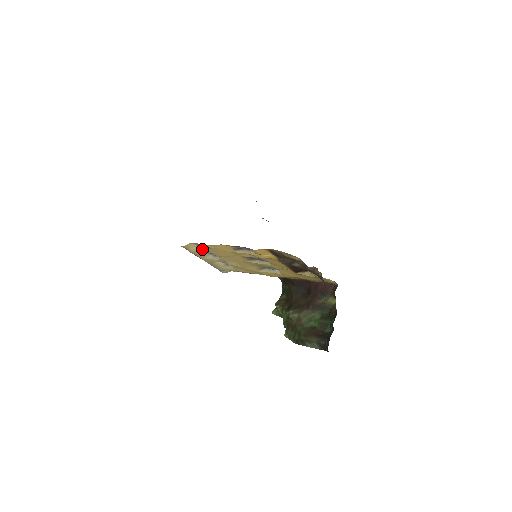
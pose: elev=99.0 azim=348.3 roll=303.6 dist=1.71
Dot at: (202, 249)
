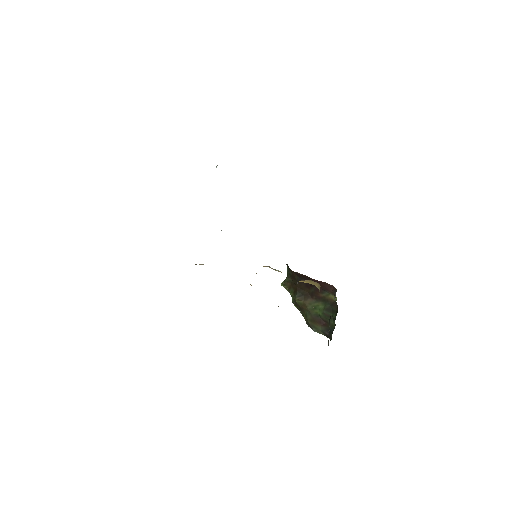
Dot at: (203, 264)
